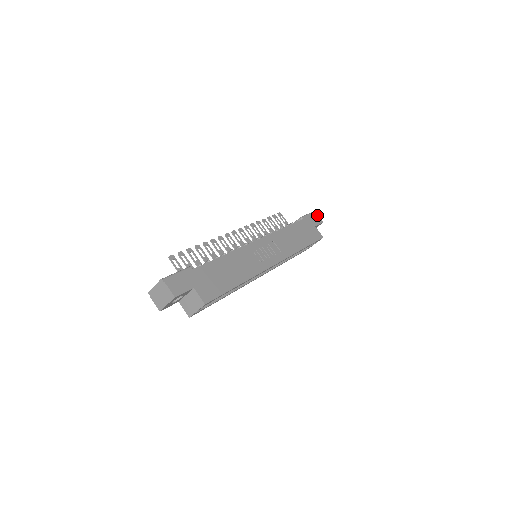
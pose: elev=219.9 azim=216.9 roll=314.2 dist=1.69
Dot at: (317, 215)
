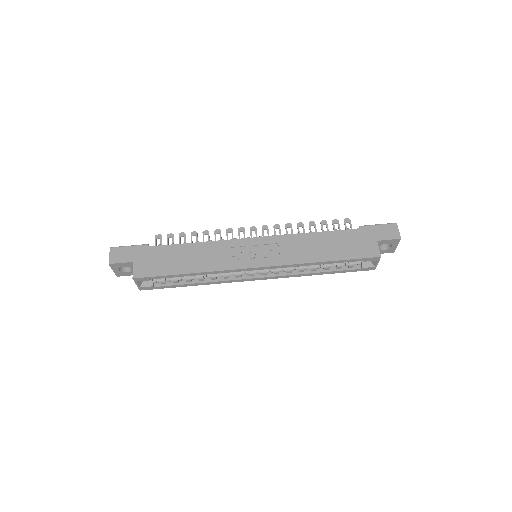
Dot at: (396, 228)
